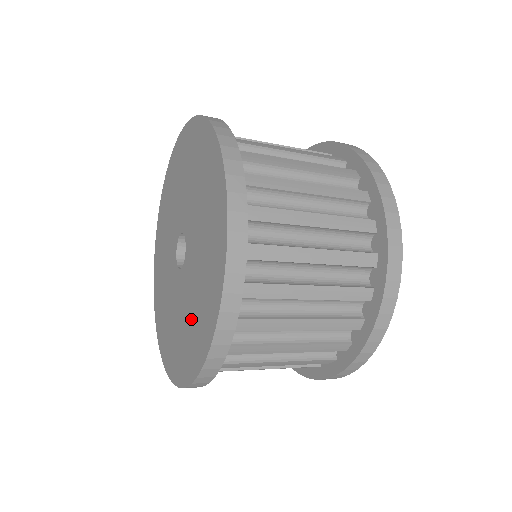
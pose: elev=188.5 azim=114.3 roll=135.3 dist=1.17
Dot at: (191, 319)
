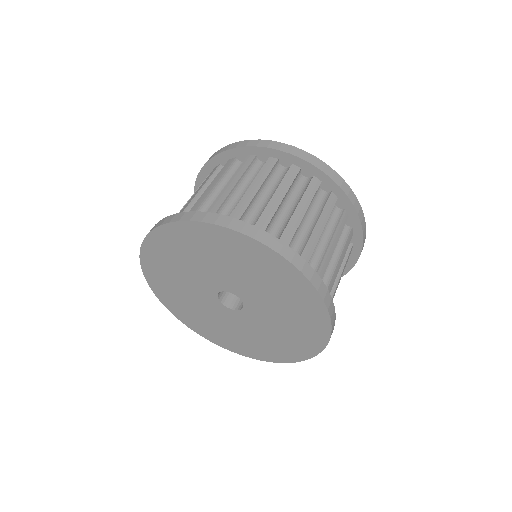
Dot at: (230, 334)
